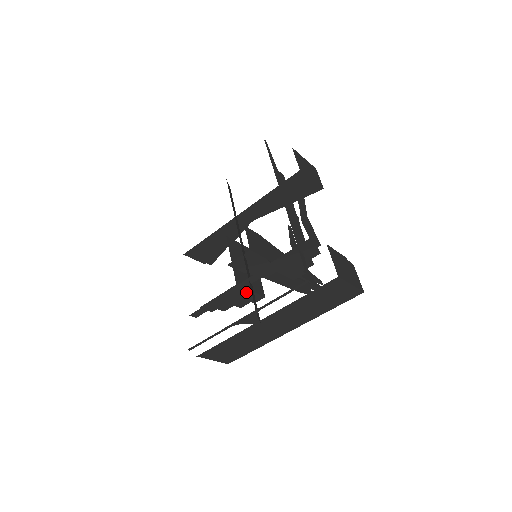
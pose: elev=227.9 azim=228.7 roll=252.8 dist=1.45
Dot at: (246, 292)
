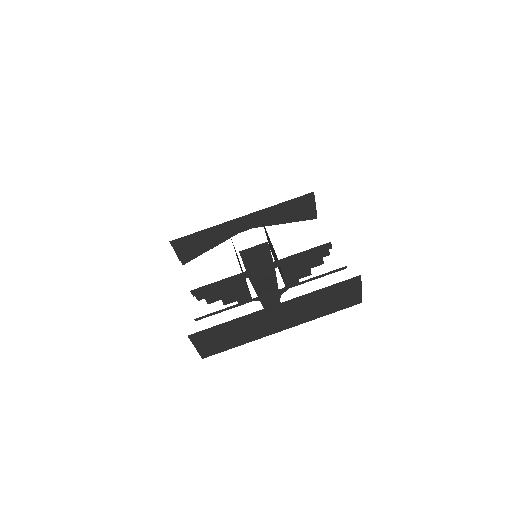
Dot at: (242, 286)
